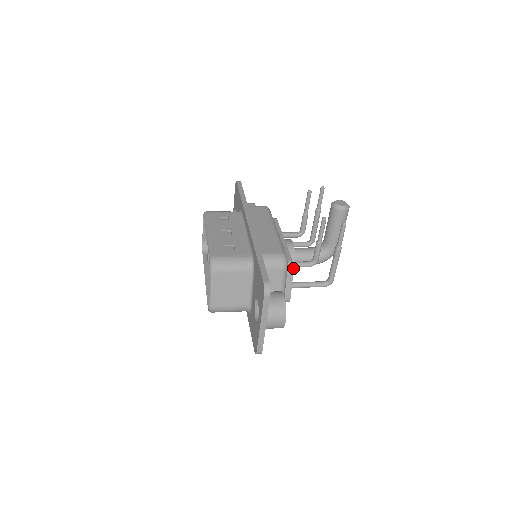
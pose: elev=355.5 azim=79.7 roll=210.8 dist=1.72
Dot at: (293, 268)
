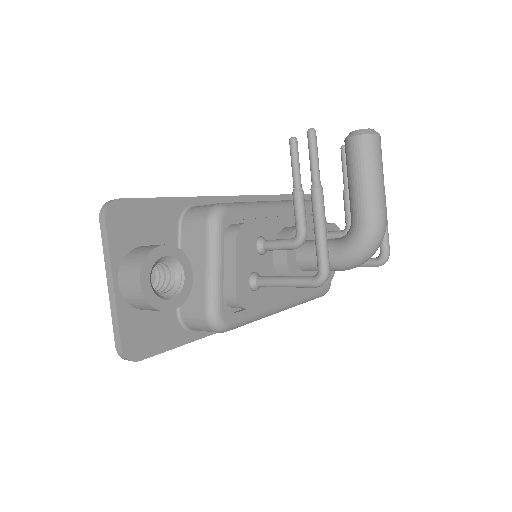
Dot at: (237, 231)
